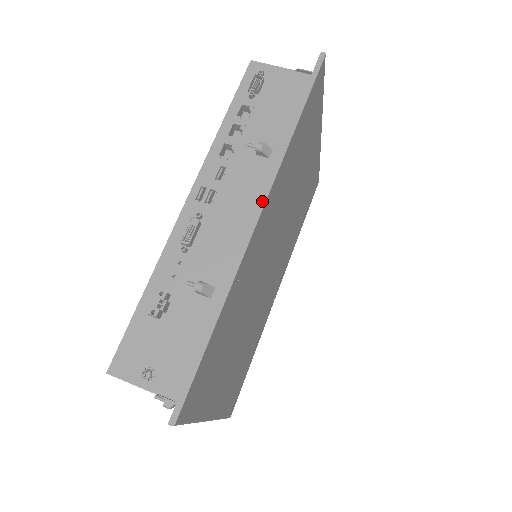
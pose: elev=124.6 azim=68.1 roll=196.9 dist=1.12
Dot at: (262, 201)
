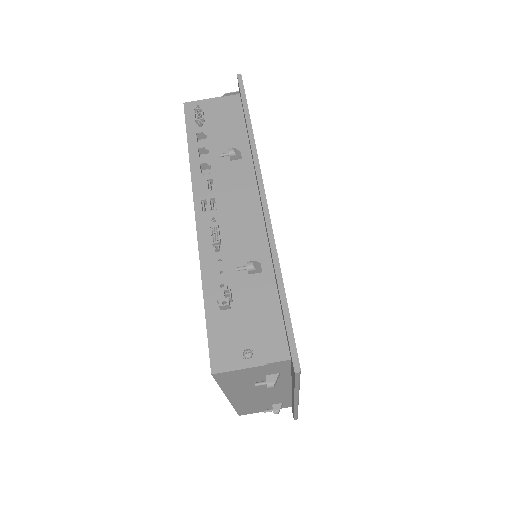
Dot at: (260, 183)
